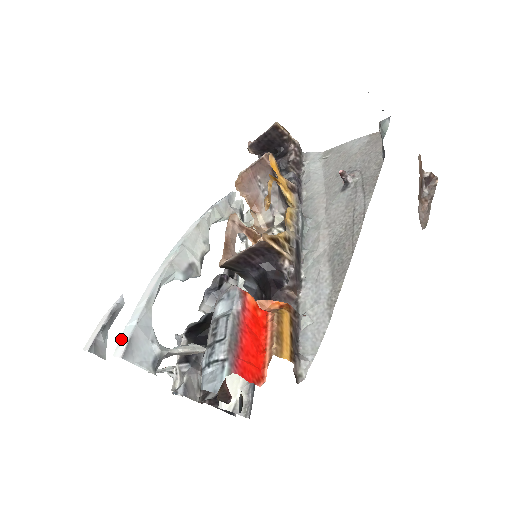
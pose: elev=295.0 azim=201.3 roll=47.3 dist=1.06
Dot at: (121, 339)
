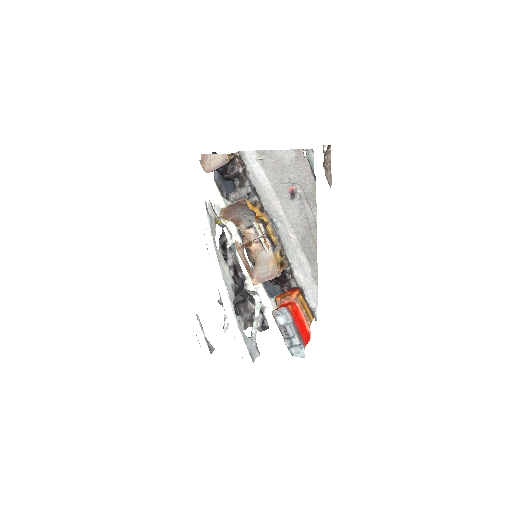
Dot at: (242, 353)
